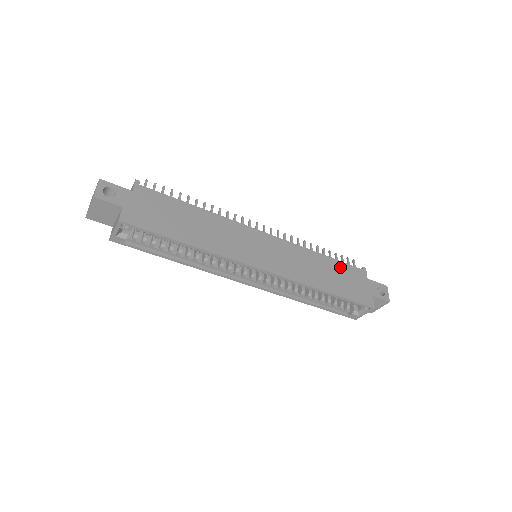
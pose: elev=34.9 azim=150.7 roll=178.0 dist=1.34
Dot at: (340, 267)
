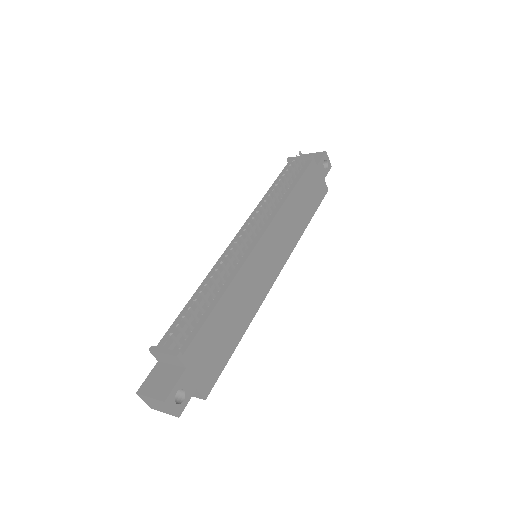
Dot at: (303, 185)
